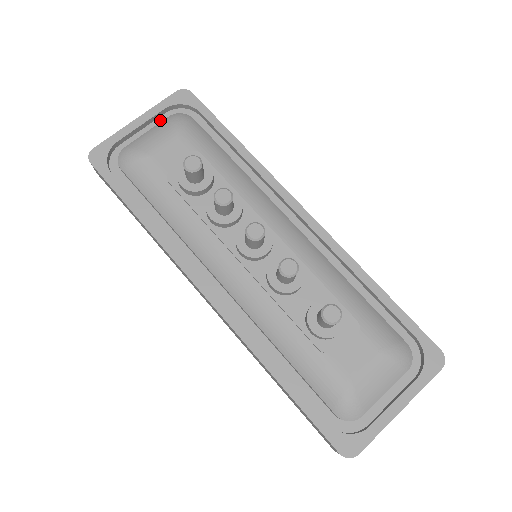
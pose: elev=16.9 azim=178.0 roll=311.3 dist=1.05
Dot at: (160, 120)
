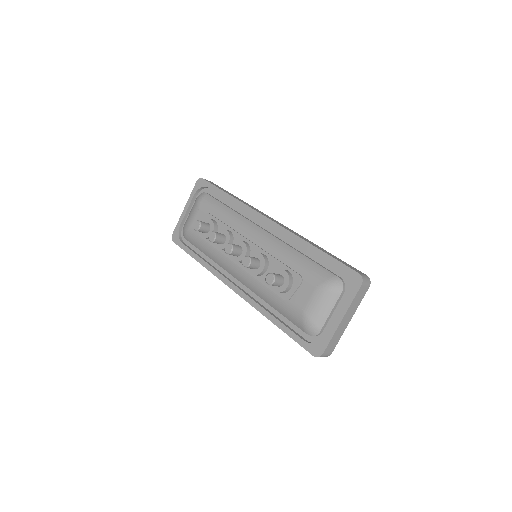
Dot at: occluded
